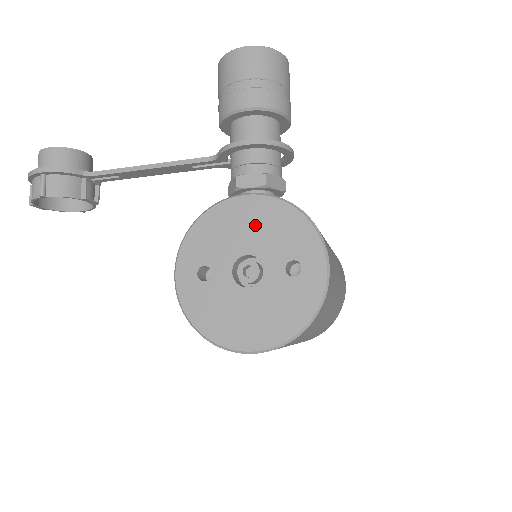
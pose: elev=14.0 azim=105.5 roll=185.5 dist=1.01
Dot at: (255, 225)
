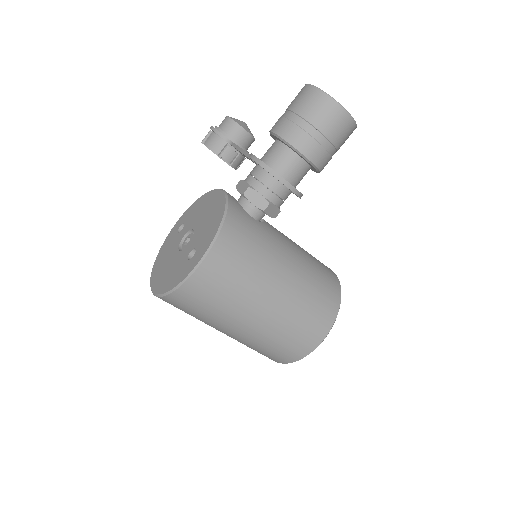
Dot at: (209, 214)
